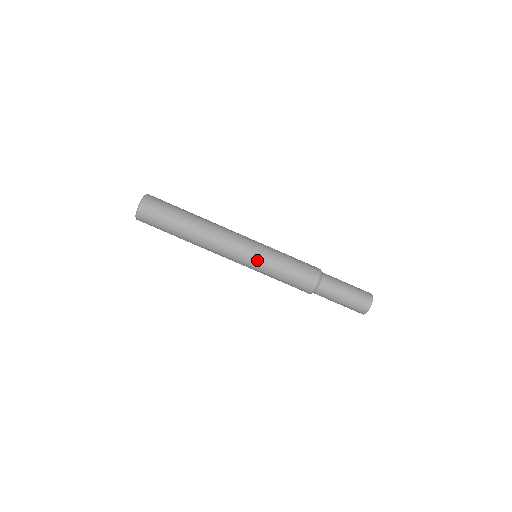
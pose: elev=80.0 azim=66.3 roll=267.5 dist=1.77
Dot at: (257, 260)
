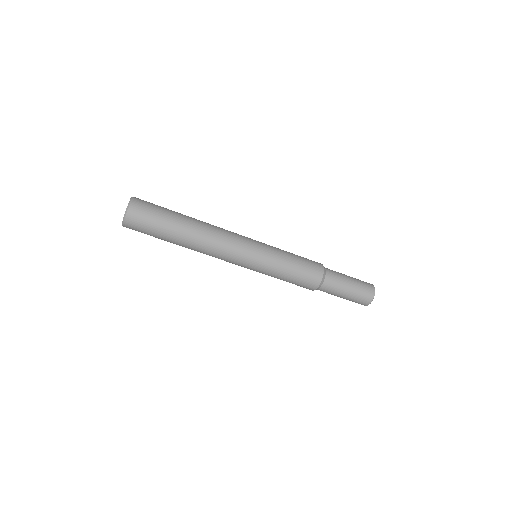
Dot at: (255, 269)
